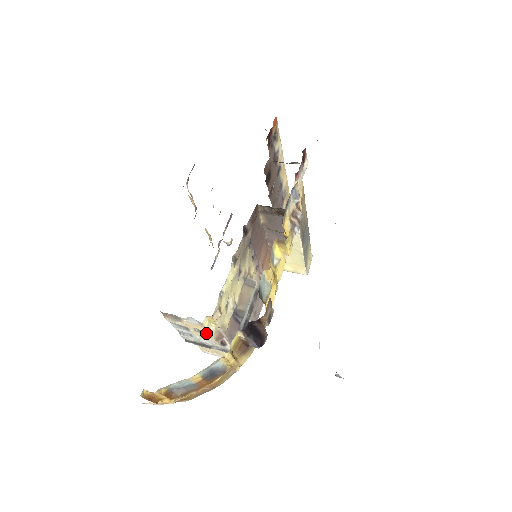
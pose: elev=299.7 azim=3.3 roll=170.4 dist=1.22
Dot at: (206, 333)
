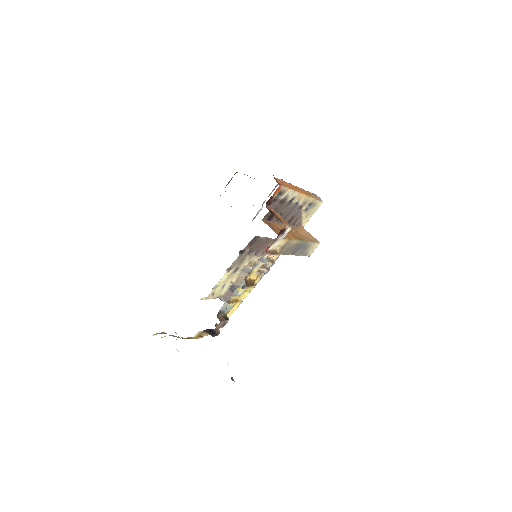
Dot at: occluded
